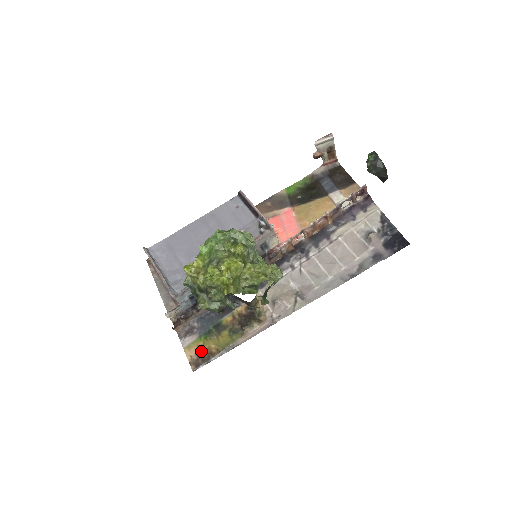
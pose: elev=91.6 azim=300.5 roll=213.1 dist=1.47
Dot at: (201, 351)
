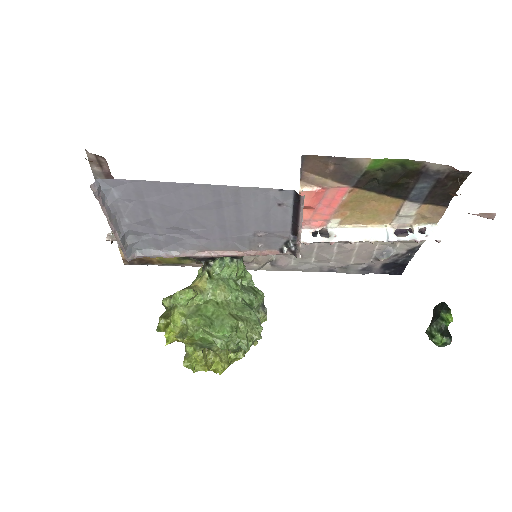
Dot at: (140, 258)
